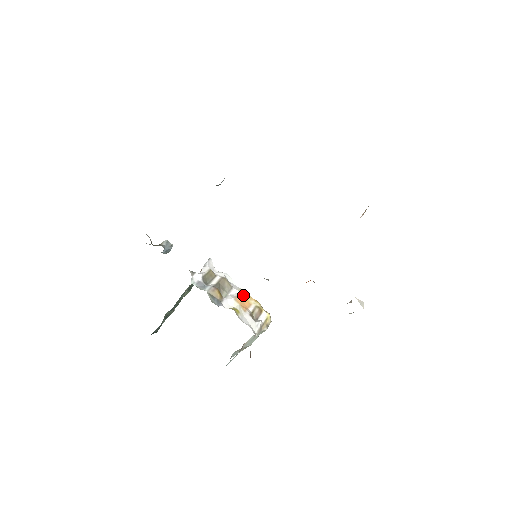
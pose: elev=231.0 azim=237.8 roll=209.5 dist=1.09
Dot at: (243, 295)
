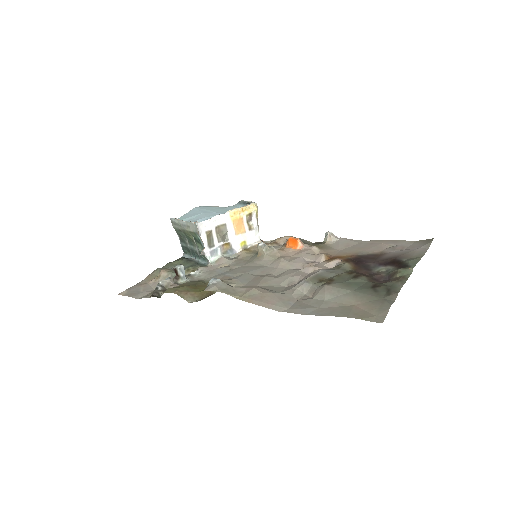
Dot at: (235, 220)
